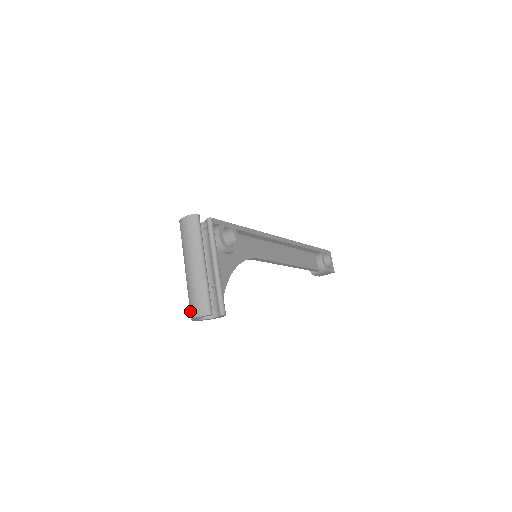
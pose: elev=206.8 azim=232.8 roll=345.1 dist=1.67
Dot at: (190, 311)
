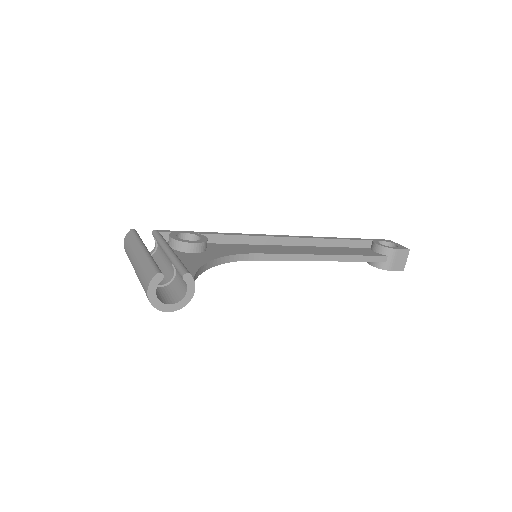
Dot at: occluded
